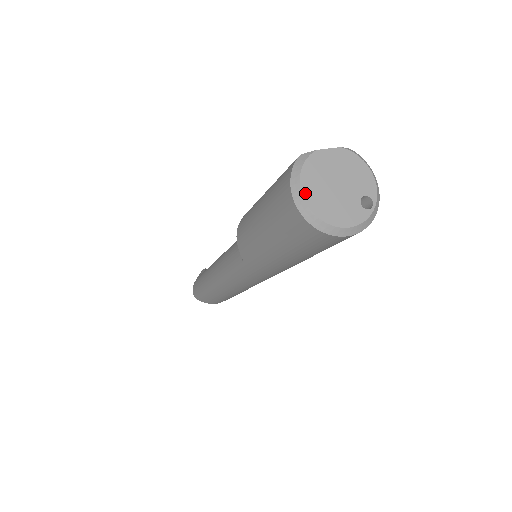
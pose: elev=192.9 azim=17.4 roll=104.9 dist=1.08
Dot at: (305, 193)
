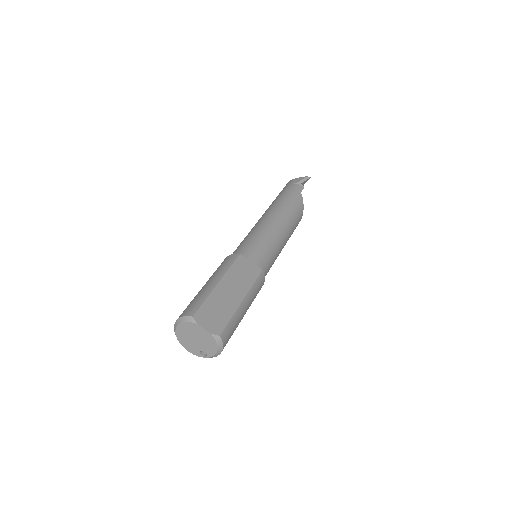
Dot at: (178, 328)
